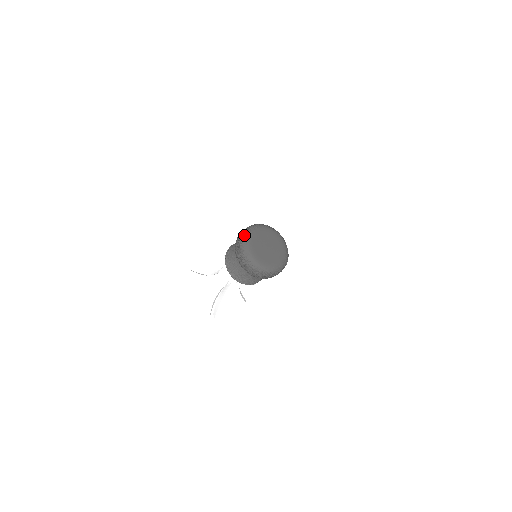
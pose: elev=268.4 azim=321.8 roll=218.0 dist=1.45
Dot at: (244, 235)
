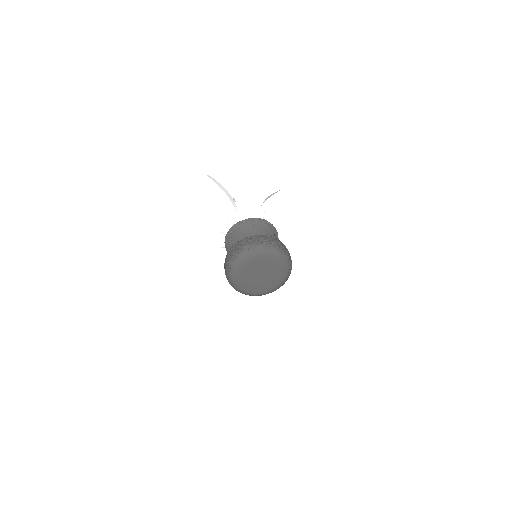
Dot at: (228, 278)
